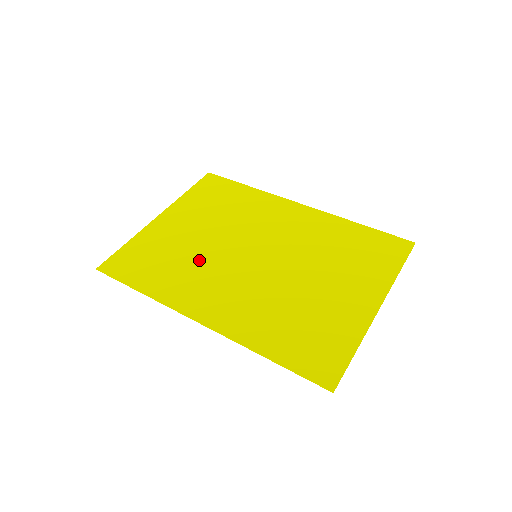
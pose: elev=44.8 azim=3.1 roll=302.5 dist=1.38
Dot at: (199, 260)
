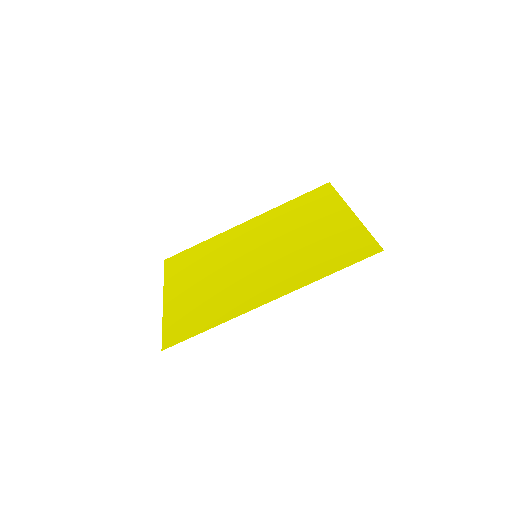
Dot at: (225, 287)
